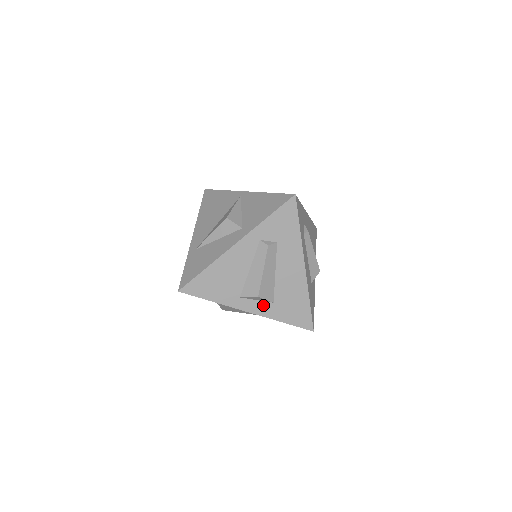
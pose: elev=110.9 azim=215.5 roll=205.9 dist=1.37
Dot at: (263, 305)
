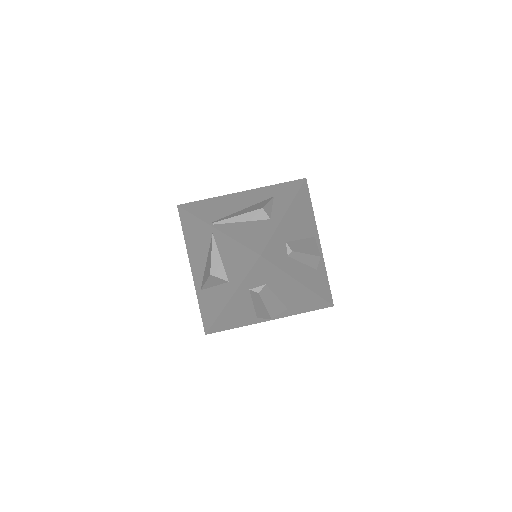
Dot at: occluded
